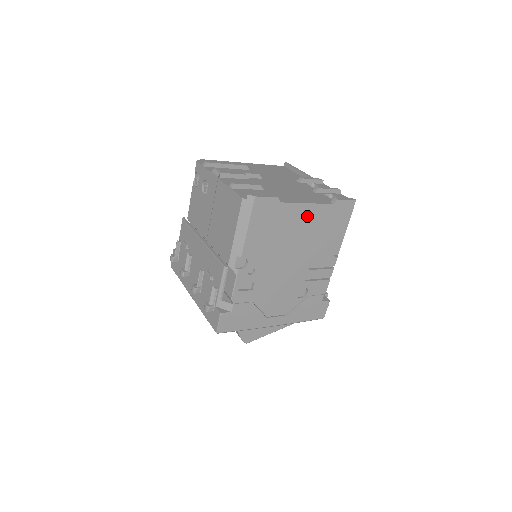
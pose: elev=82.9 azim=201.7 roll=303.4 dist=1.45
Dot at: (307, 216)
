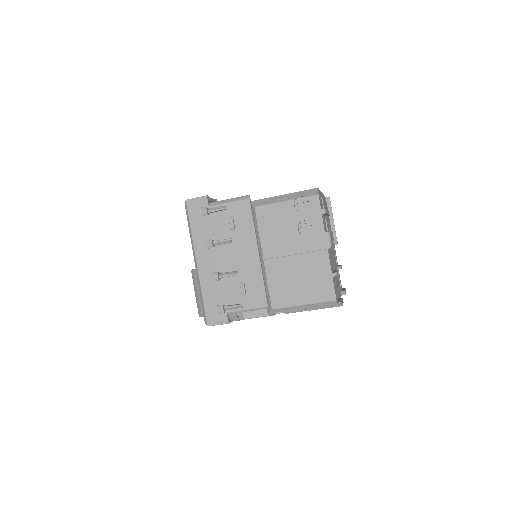
Dot at: occluded
